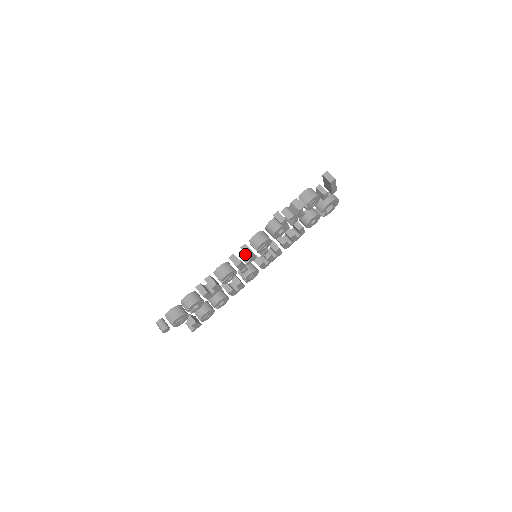
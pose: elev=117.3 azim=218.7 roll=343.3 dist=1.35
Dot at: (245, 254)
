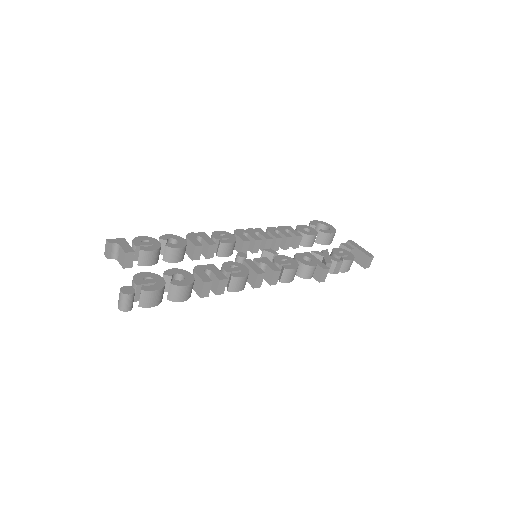
Dot at: (264, 268)
